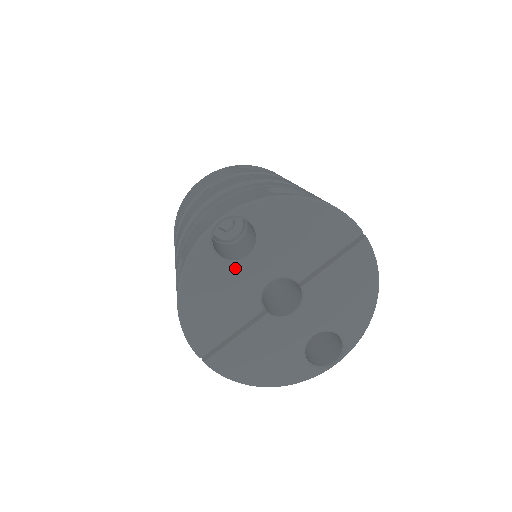
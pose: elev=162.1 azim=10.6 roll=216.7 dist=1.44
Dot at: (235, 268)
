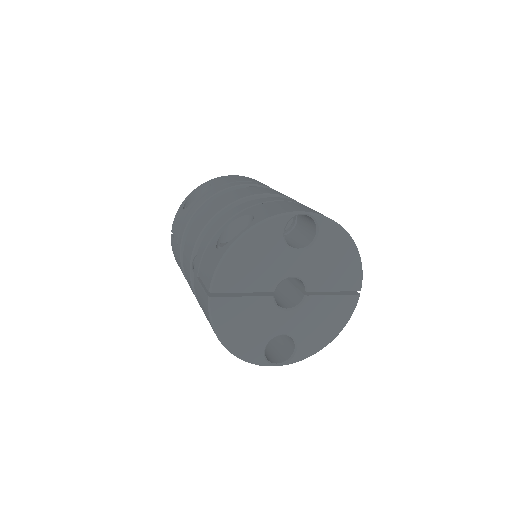
Dot at: (285, 250)
